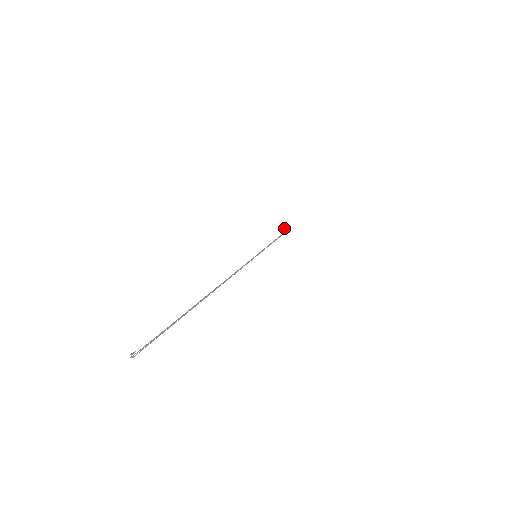
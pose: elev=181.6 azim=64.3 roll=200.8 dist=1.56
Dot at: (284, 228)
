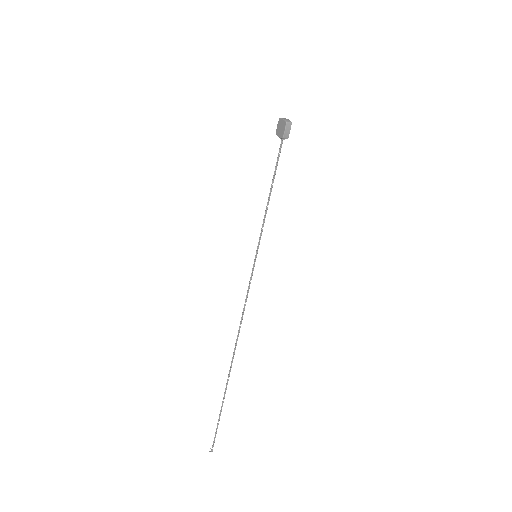
Dot at: (279, 120)
